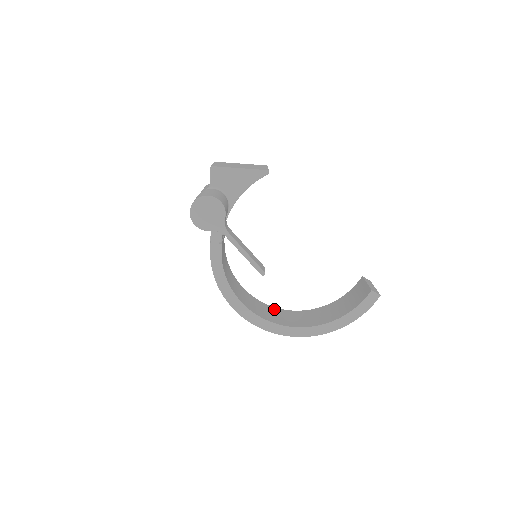
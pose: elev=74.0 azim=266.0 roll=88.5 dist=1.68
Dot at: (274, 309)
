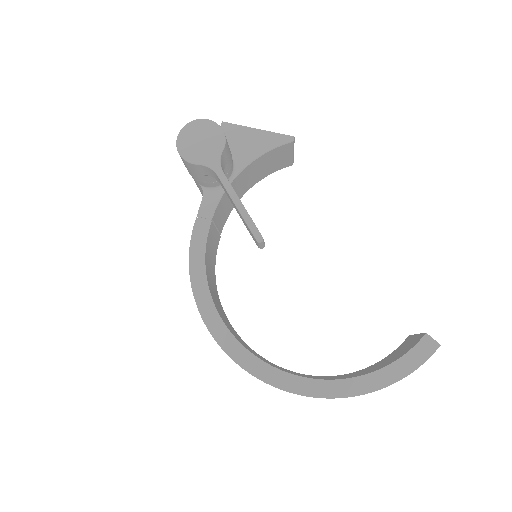
Dot at: (267, 360)
